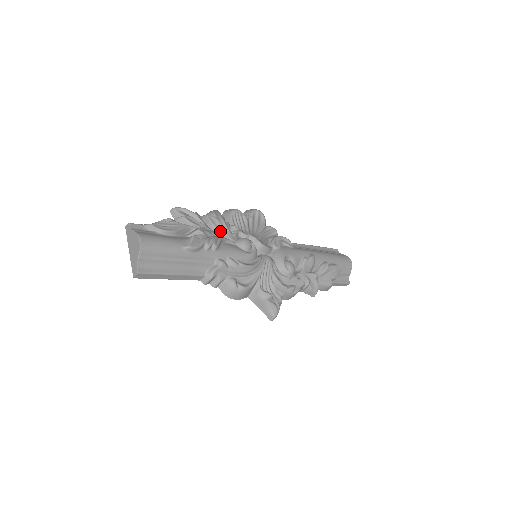
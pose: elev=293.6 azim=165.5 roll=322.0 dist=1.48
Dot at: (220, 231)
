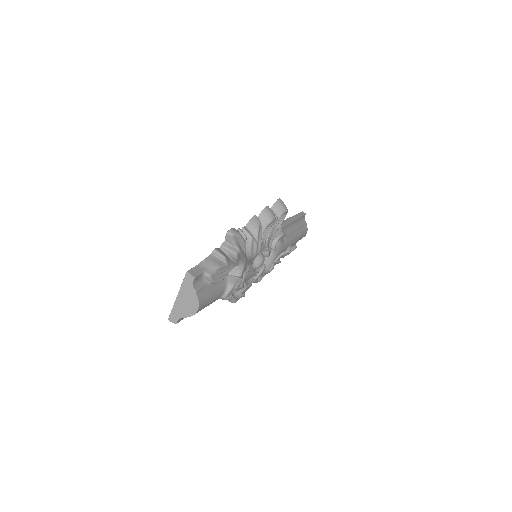
Dot at: (251, 257)
